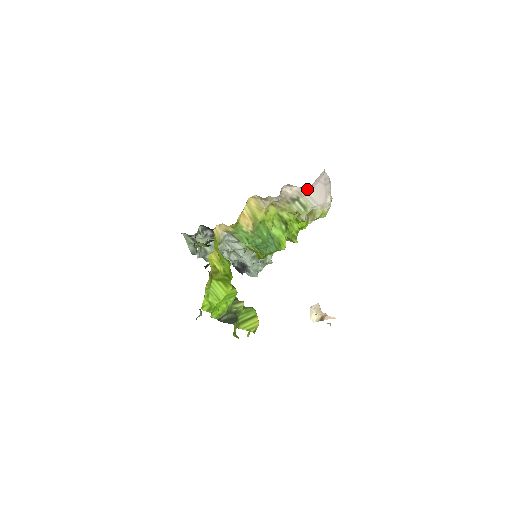
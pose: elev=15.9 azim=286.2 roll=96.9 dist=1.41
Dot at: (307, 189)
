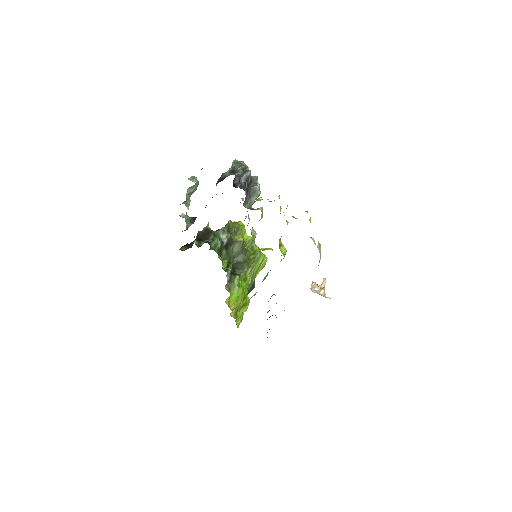
Dot at: occluded
